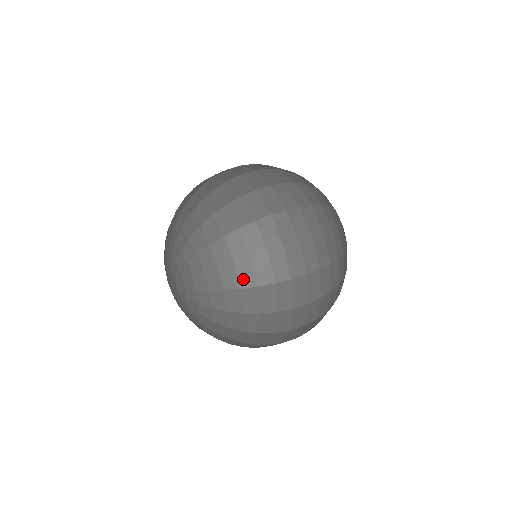
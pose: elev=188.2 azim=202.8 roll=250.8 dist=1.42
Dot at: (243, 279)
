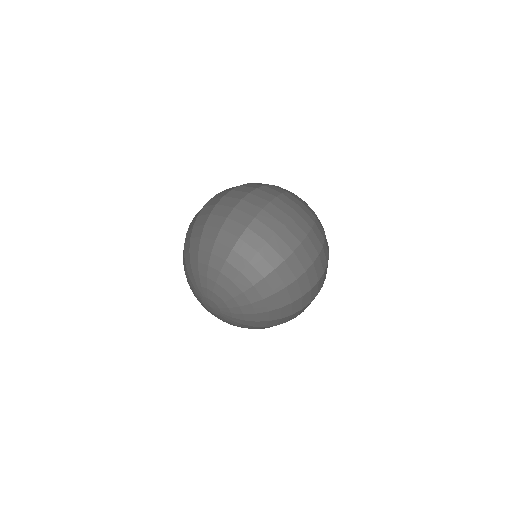
Dot at: (212, 236)
